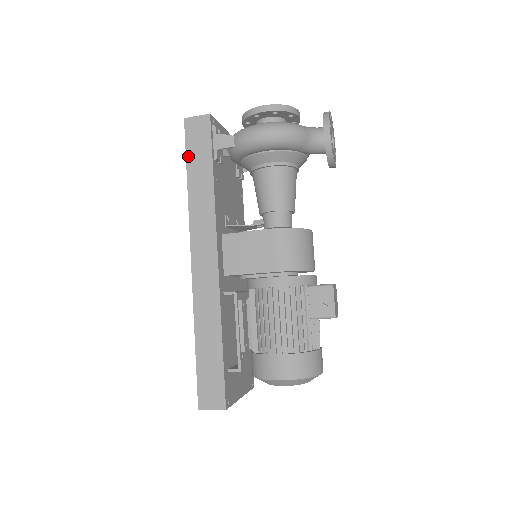
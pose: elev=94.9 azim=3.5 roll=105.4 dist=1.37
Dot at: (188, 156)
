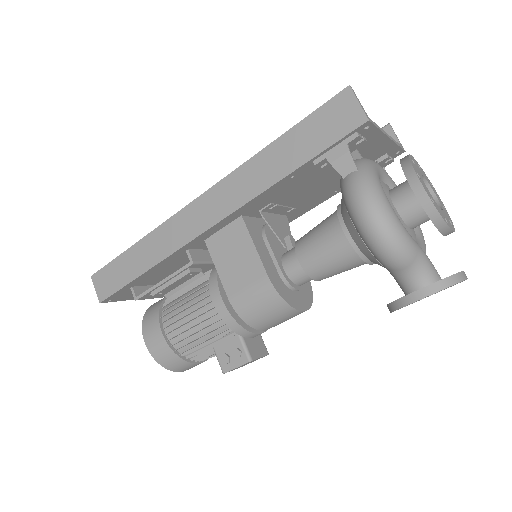
Dot at: (302, 124)
